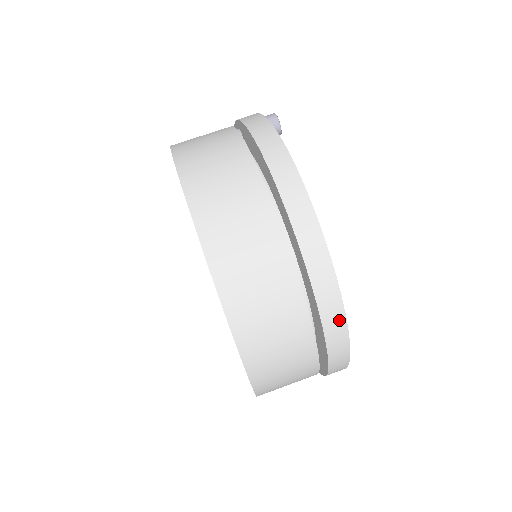
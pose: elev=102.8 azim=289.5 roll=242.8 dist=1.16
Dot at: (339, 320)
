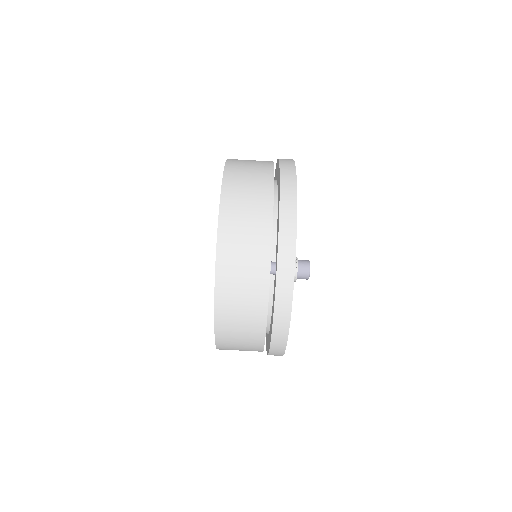
Dot at: occluded
